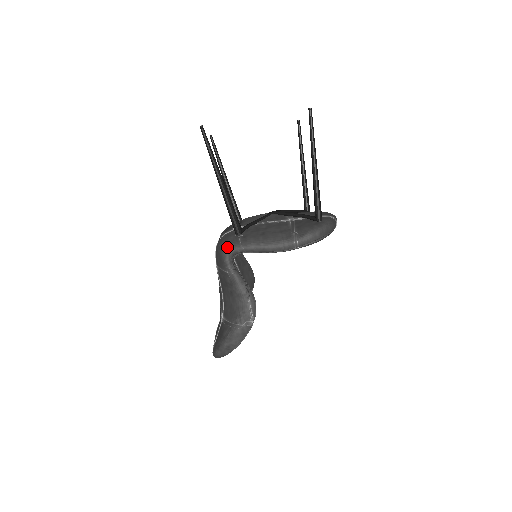
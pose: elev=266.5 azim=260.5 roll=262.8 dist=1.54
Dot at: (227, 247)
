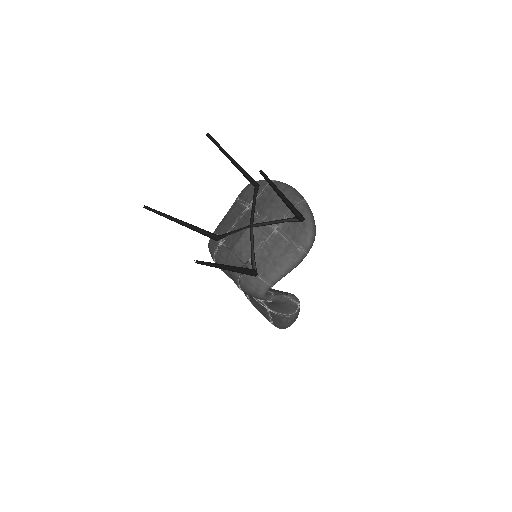
Dot at: (260, 292)
